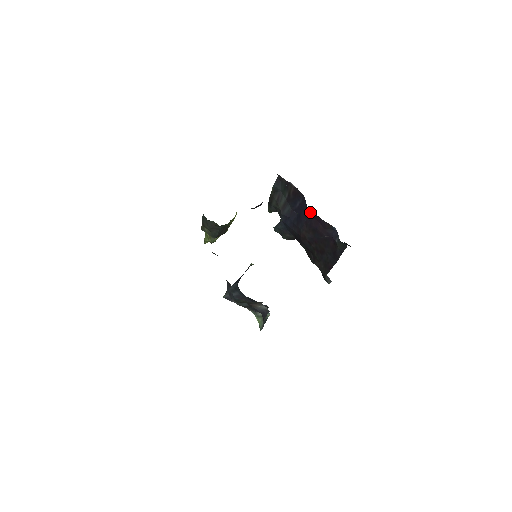
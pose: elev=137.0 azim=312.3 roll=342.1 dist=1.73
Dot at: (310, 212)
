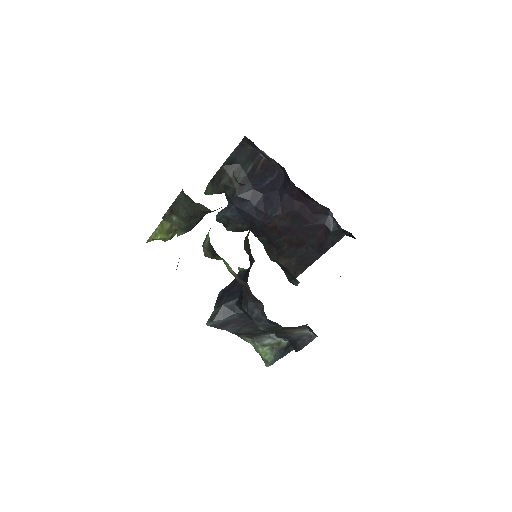
Dot at: (295, 191)
